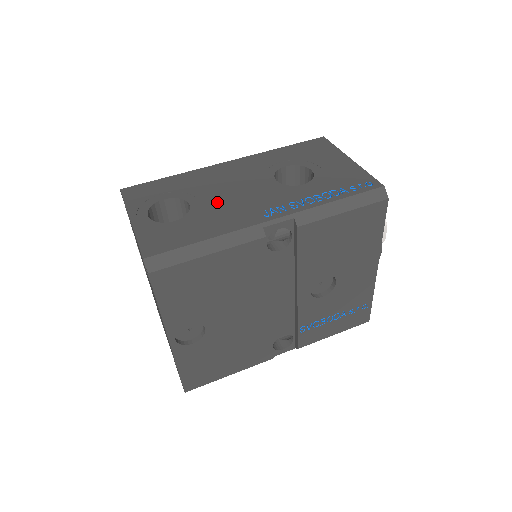
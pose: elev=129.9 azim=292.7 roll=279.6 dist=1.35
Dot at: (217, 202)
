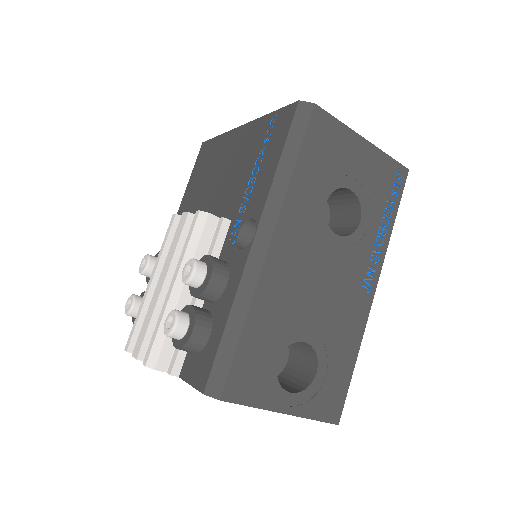
Dot at: (324, 316)
